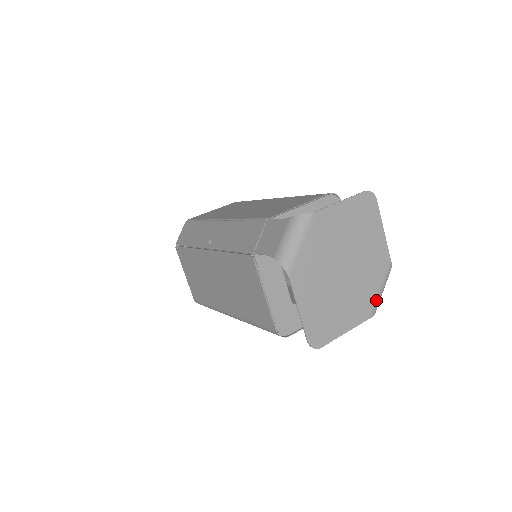
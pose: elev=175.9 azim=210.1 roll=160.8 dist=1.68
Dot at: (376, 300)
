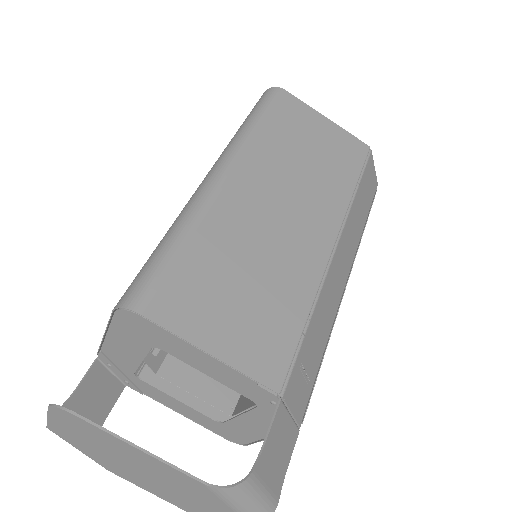
Dot at: out of frame
